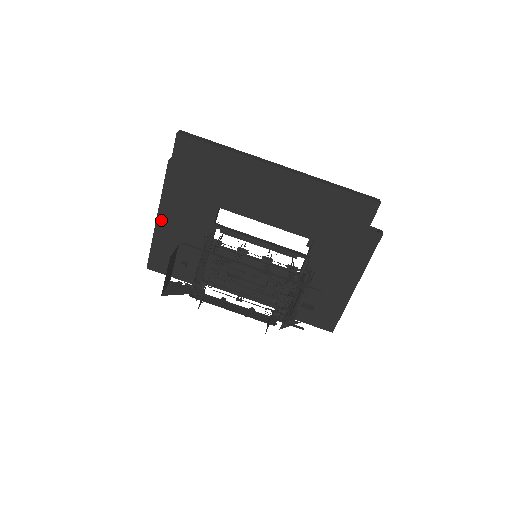
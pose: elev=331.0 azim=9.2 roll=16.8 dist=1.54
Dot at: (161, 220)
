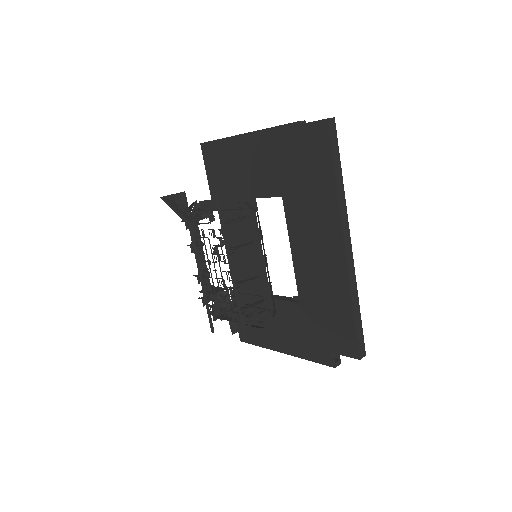
Dot at: (244, 139)
